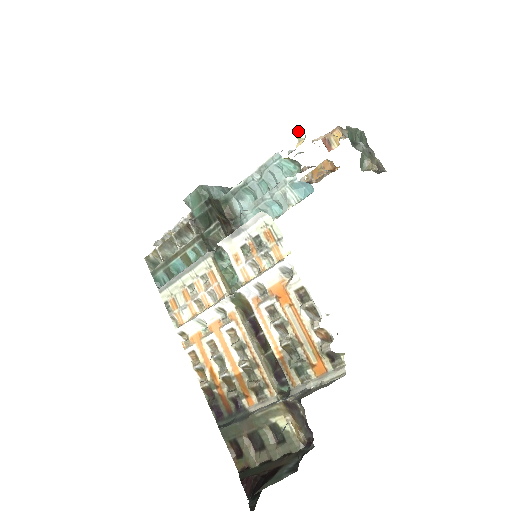
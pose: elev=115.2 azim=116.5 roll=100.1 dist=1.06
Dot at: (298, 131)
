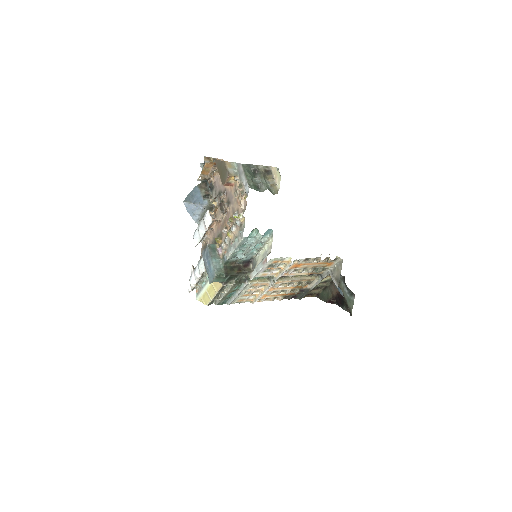
Dot at: (236, 217)
